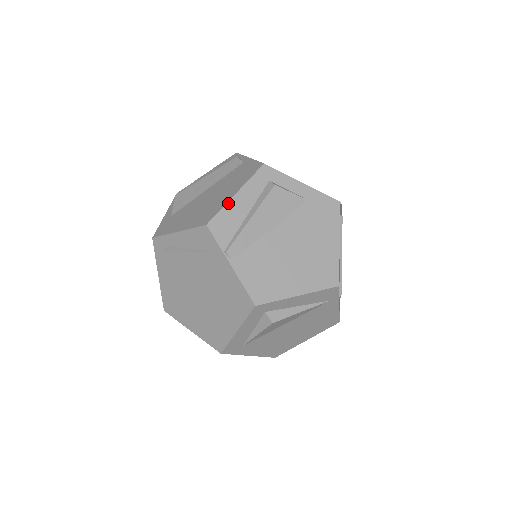
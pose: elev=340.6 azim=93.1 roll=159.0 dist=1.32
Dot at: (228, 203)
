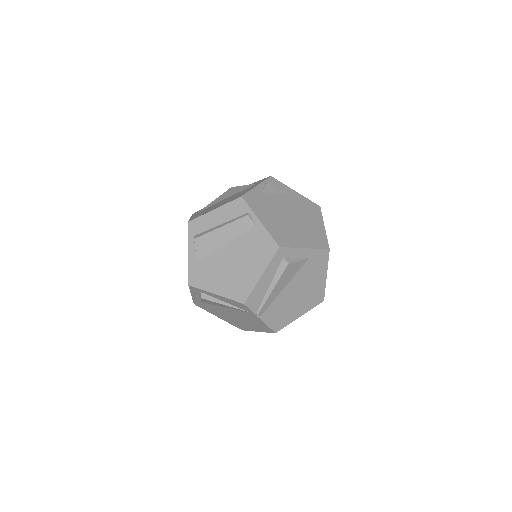
Dot at: (257, 285)
